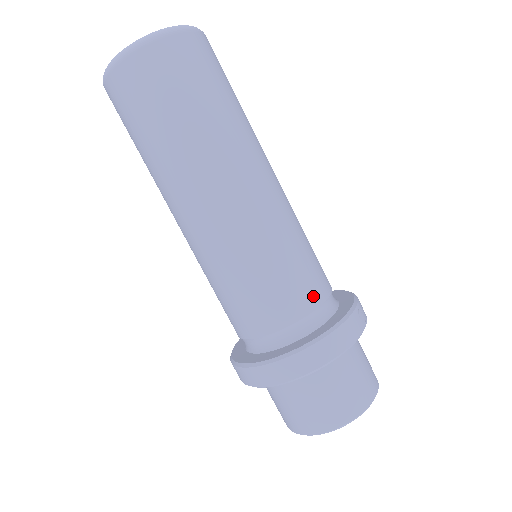
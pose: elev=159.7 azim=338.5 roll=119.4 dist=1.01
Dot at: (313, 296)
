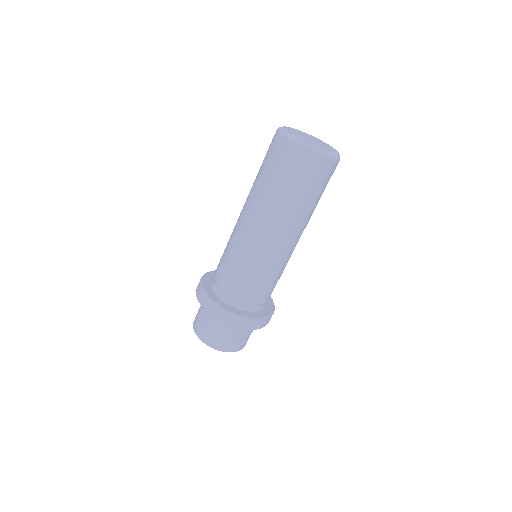
Dot at: occluded
